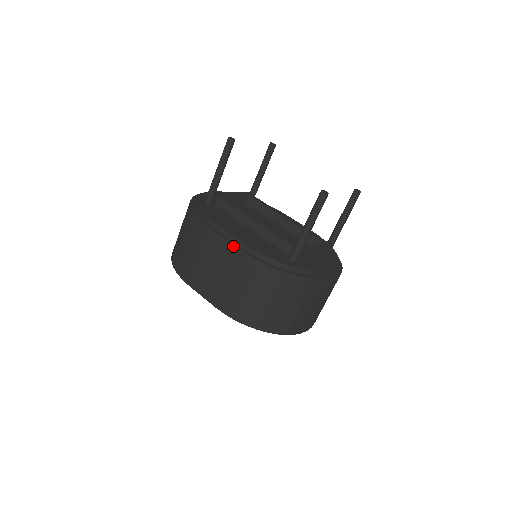
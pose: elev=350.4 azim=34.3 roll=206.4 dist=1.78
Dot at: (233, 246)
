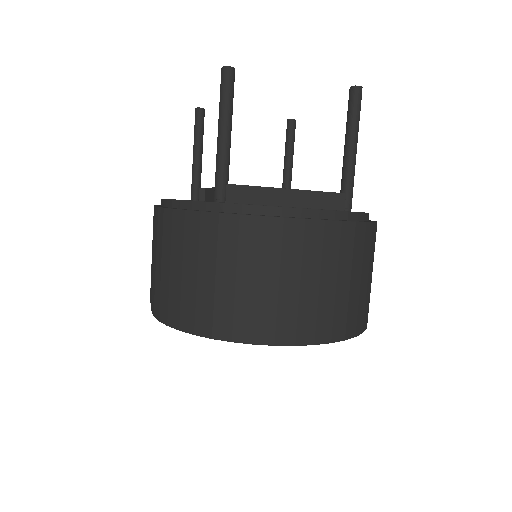
Dot at: (155, 208)
